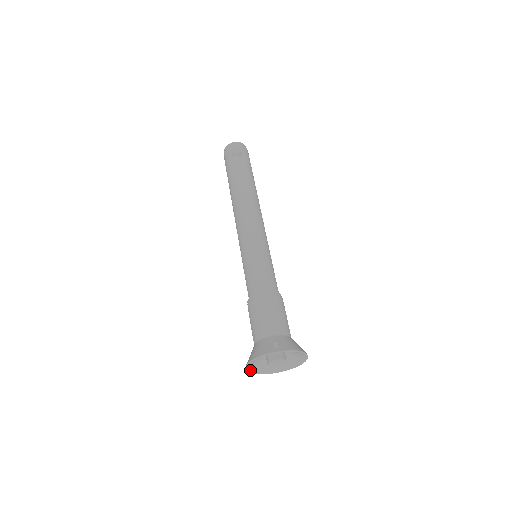
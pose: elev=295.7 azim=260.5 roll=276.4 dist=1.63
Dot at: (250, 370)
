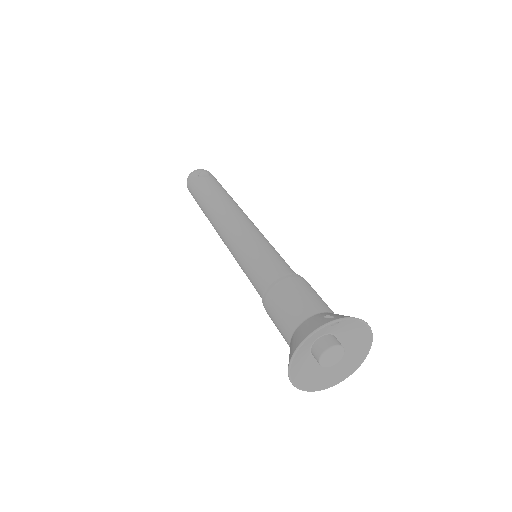
Dot at: (293, 379)
